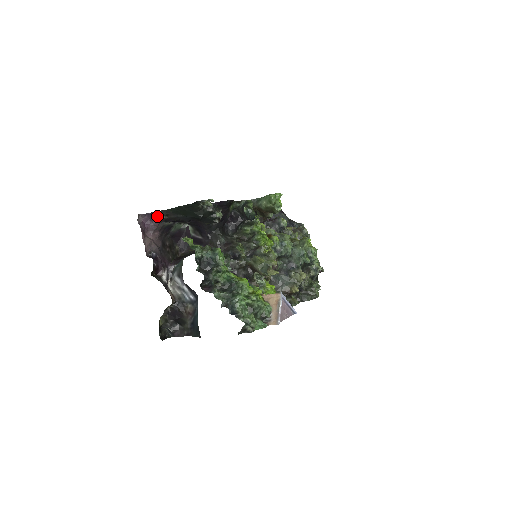
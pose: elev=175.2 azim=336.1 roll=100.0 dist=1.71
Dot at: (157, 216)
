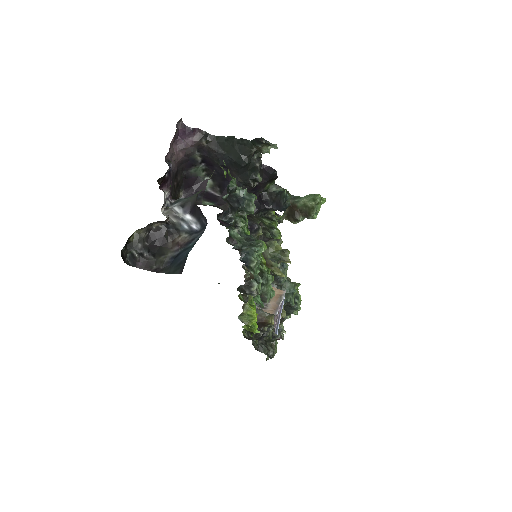
Dot at: (199, 135)
